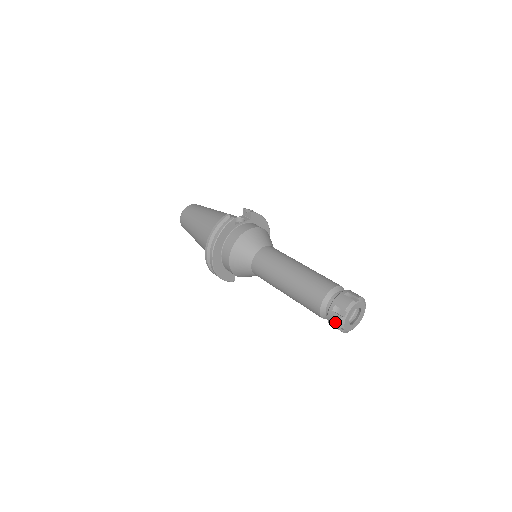
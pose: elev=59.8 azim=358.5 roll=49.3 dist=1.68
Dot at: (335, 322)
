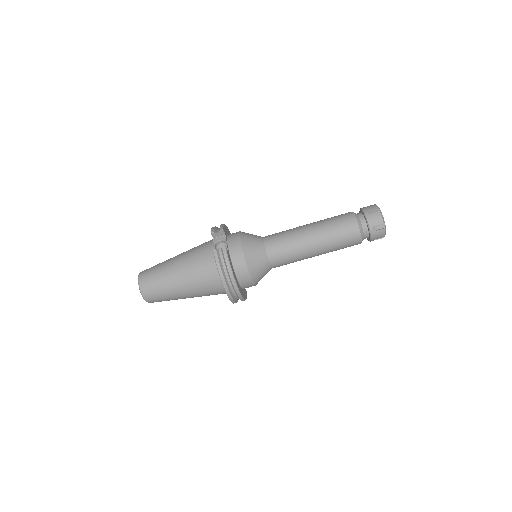
Dot at: (380, 236)
